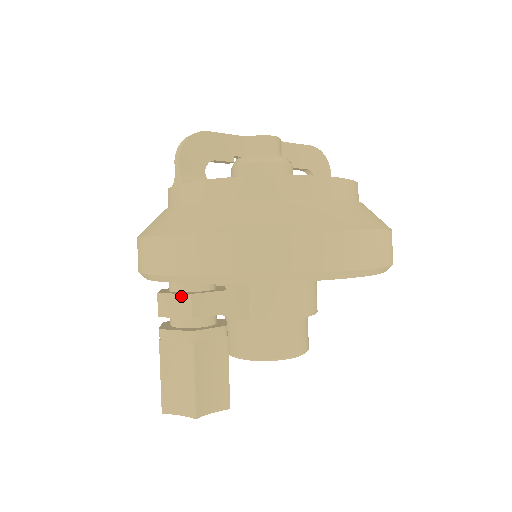
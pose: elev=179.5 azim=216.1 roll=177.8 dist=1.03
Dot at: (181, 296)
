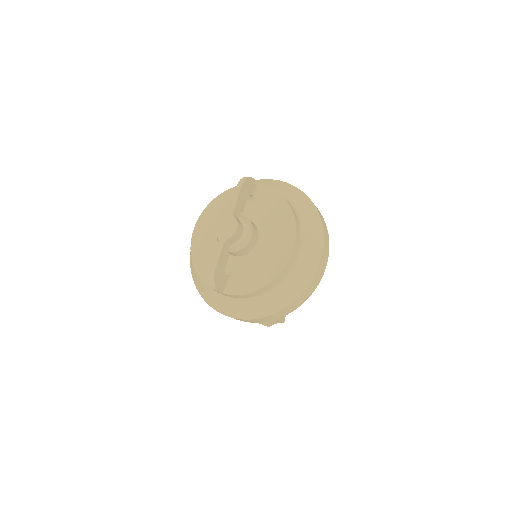
Dot at: occluded
